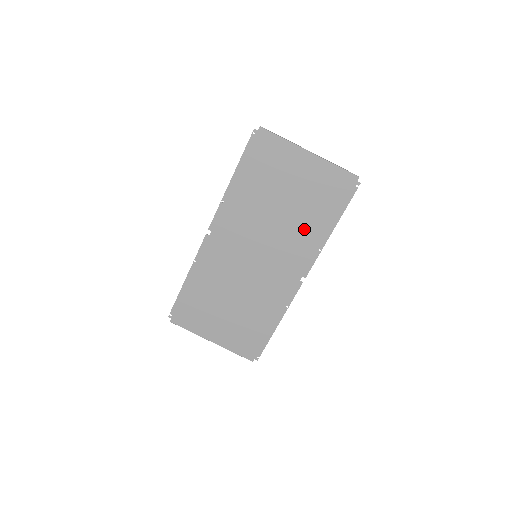
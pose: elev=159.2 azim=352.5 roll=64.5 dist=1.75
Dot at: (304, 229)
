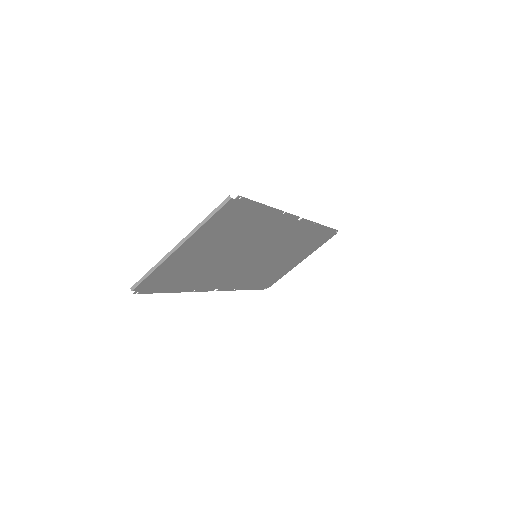
Dot at: (255, 230)
